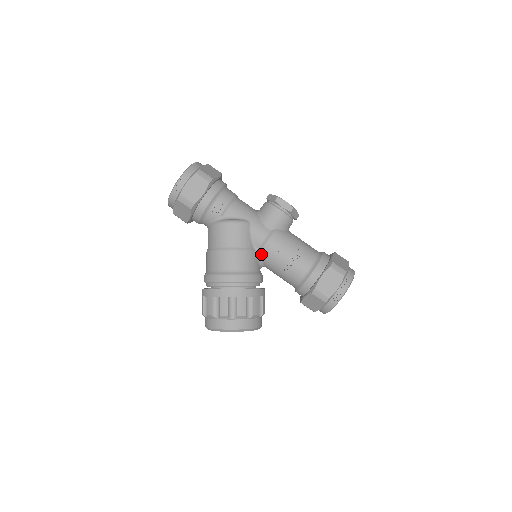
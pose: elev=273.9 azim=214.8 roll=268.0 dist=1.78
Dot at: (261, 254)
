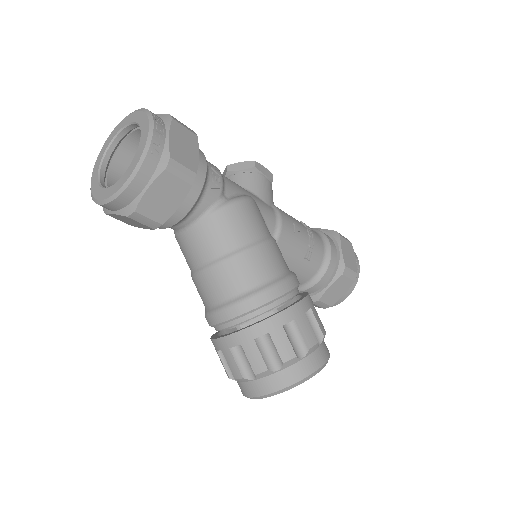
Dot at: (278, 244)
